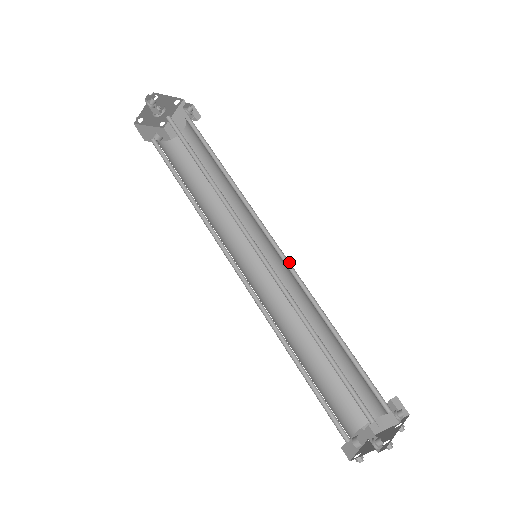
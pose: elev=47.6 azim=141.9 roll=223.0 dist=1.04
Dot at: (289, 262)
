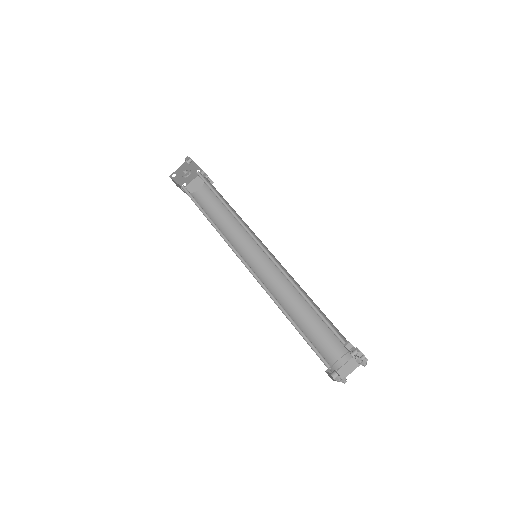
Dot at: occluded
